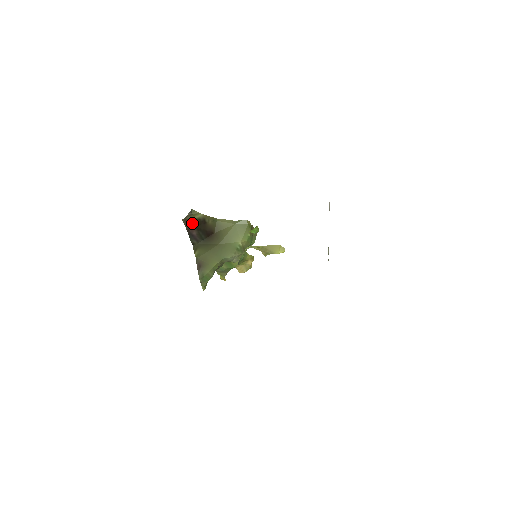
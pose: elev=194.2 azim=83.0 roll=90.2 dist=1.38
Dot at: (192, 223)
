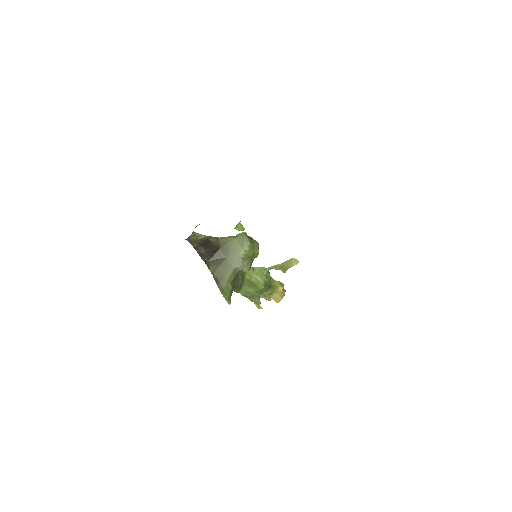
Dot at: (198, 243)
